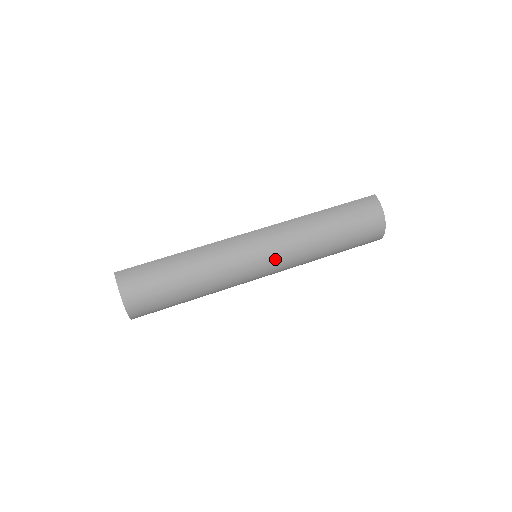
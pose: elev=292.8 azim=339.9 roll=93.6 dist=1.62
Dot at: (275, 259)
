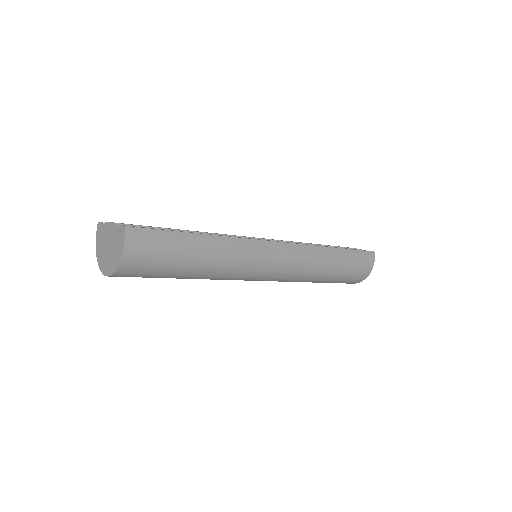
Dot at: (277, 277)
